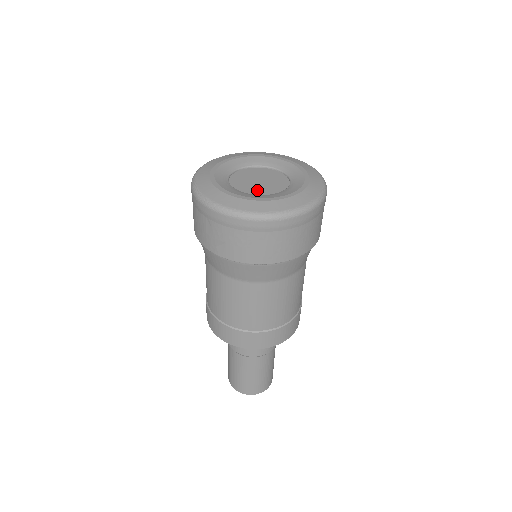
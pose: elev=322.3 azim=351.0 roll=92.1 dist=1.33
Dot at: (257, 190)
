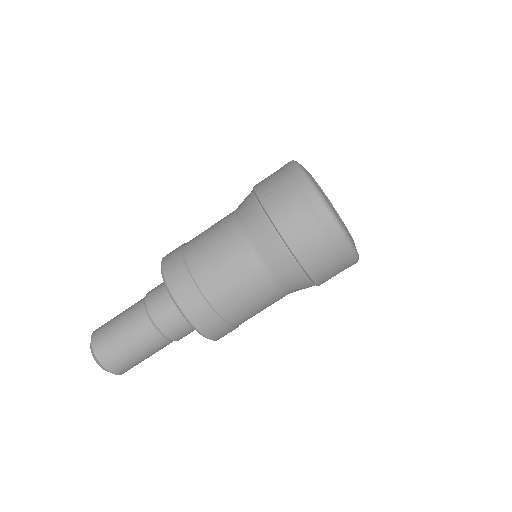
Dot at: occluded
